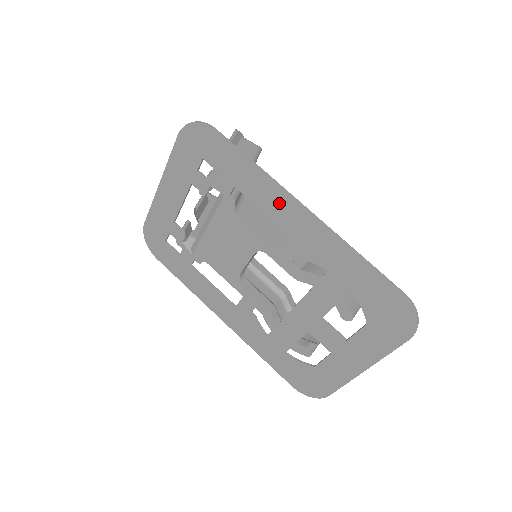
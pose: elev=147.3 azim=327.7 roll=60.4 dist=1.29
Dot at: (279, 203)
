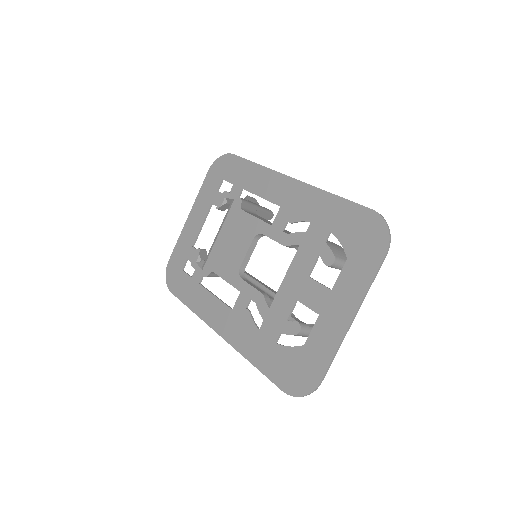
Dot at: (273, 184)
